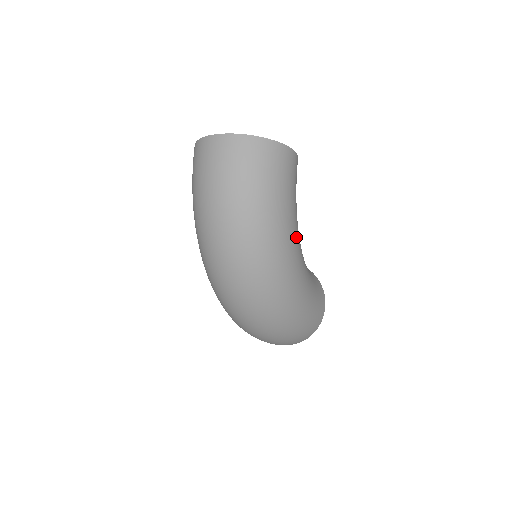
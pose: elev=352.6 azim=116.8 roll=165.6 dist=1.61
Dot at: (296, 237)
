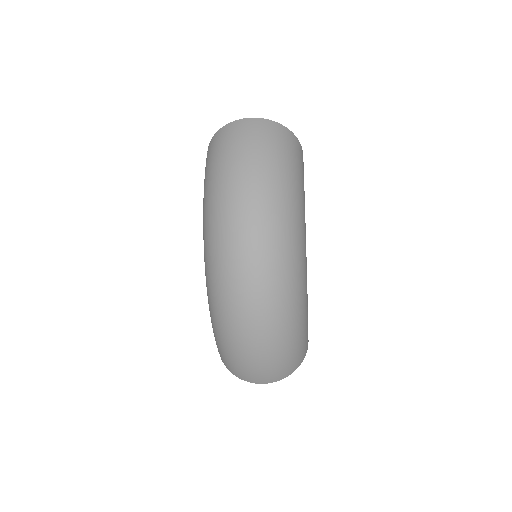
Dot at: occluded
